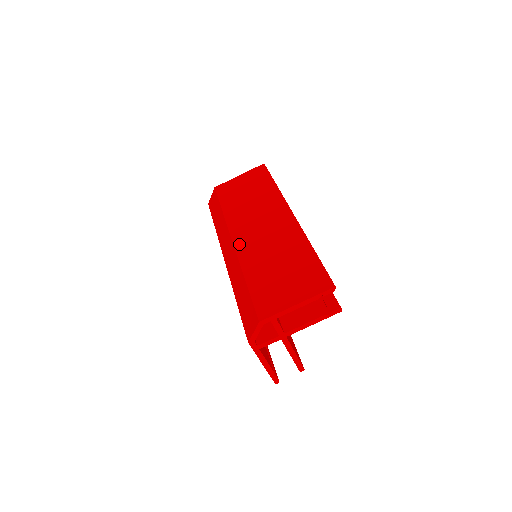
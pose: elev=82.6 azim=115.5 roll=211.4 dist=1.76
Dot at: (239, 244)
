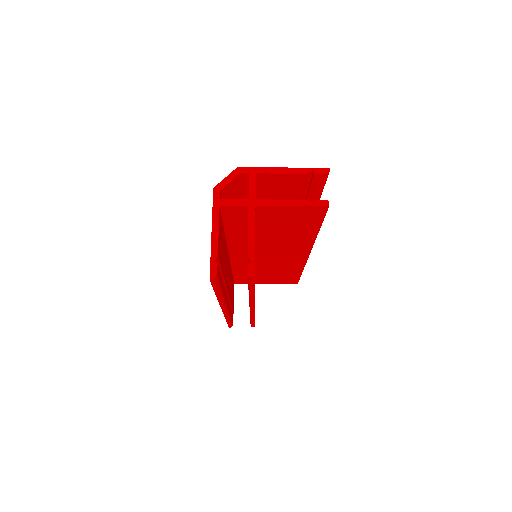
Dot at: occluded
